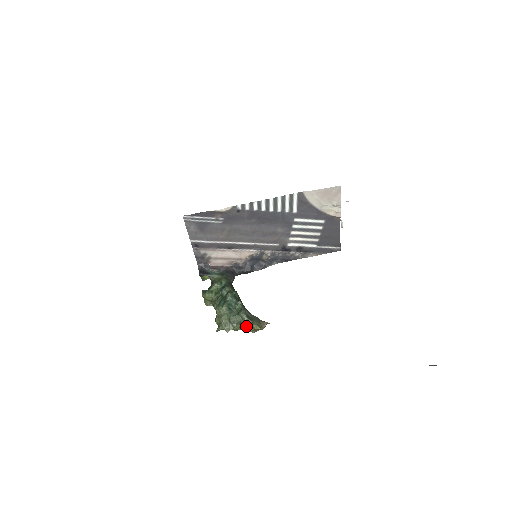
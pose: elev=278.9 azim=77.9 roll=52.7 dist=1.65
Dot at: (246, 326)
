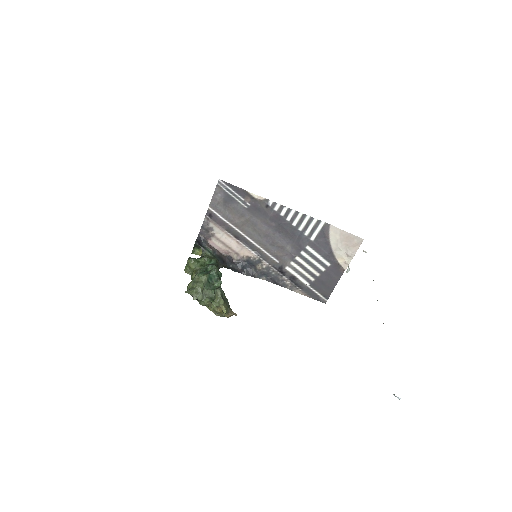
Dot at: (215, 303)
